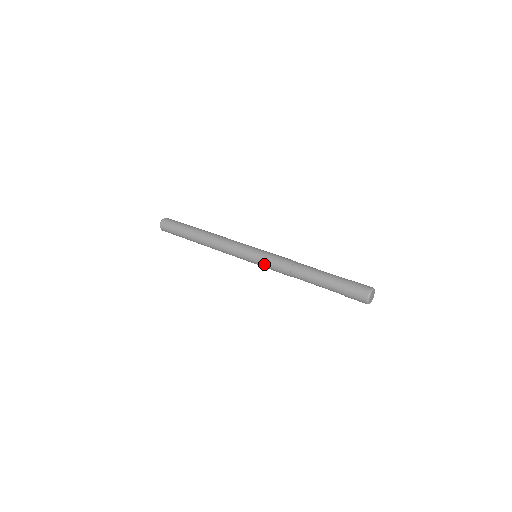
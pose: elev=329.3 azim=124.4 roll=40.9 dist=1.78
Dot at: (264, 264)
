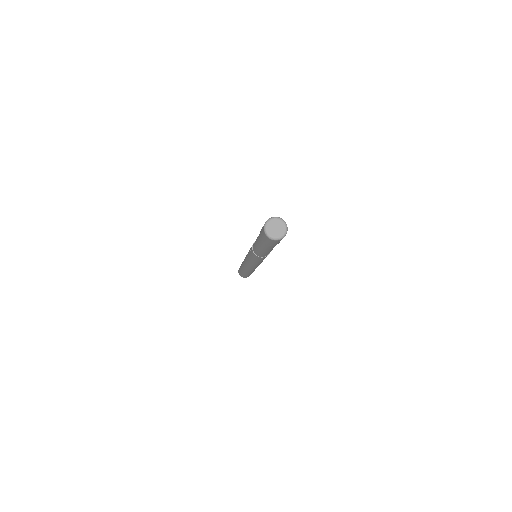
Dot at: (251, 259)
